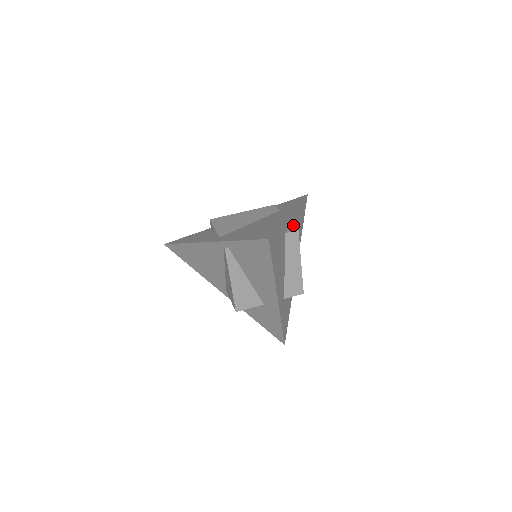
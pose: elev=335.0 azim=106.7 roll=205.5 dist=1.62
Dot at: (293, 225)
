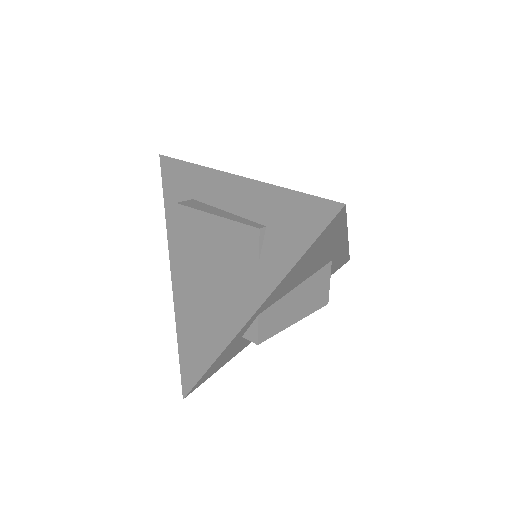
Dot at: (256, 326)
